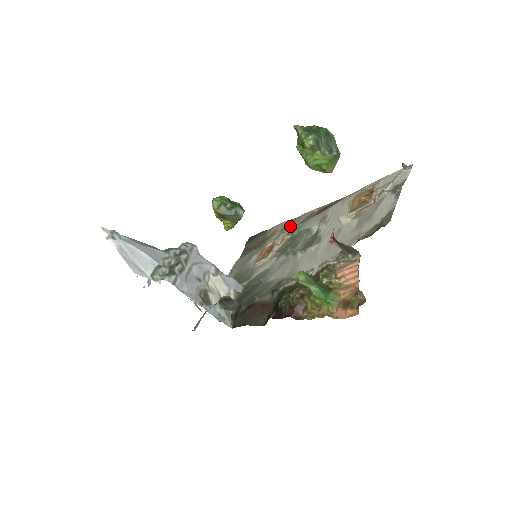
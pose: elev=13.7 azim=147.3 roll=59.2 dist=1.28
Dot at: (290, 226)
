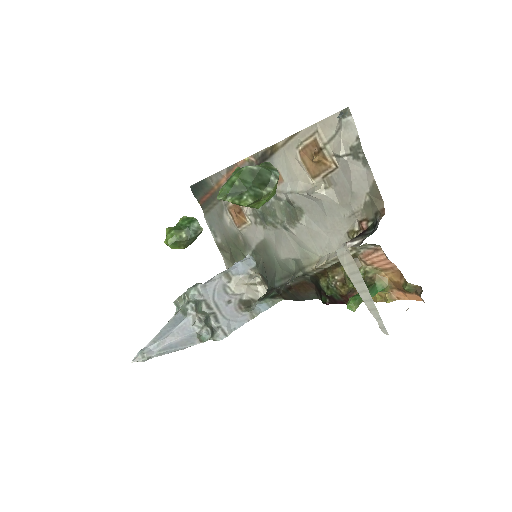
Dot at: occluded
